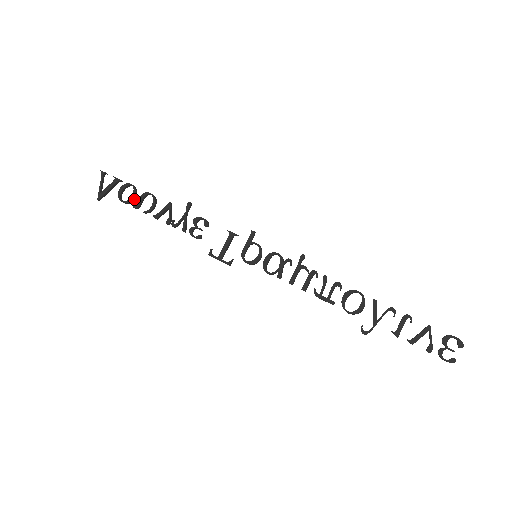
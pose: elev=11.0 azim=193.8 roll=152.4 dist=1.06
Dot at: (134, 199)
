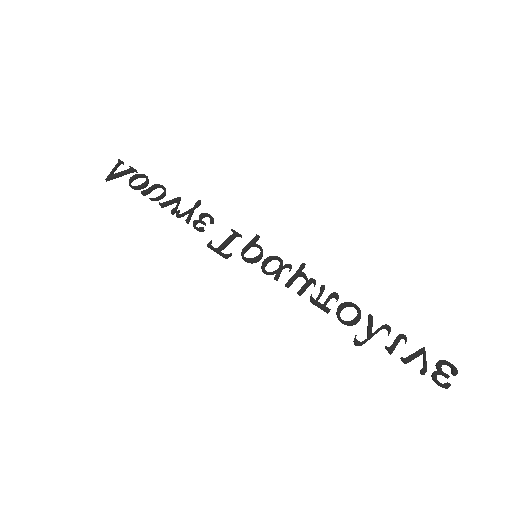
Dot at: (144, 187)
